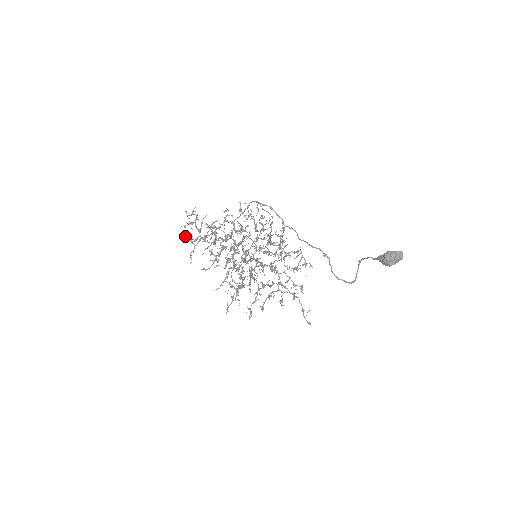
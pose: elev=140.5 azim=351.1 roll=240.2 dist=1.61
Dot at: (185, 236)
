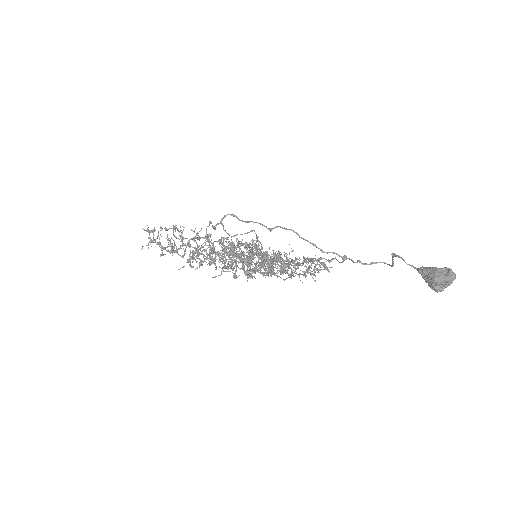
Dot at: occluded
